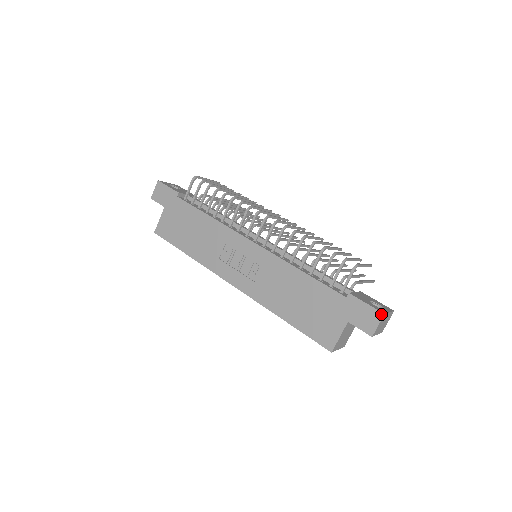
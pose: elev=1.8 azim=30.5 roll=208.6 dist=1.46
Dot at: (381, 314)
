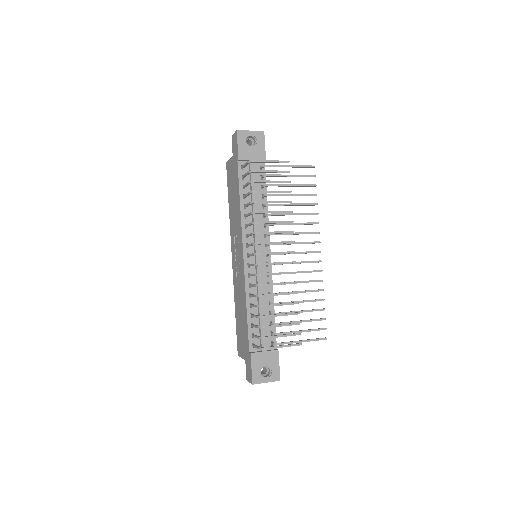
Dot at: (252, 382)
